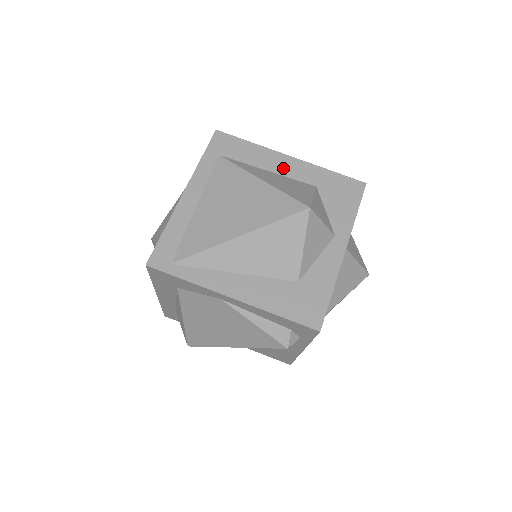
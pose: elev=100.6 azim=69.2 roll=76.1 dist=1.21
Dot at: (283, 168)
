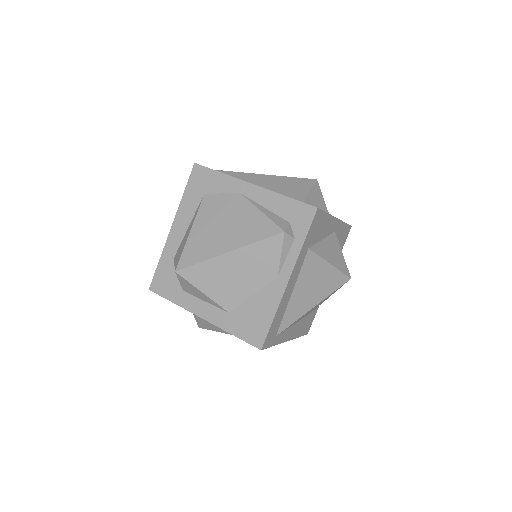
Dot at: occluded
